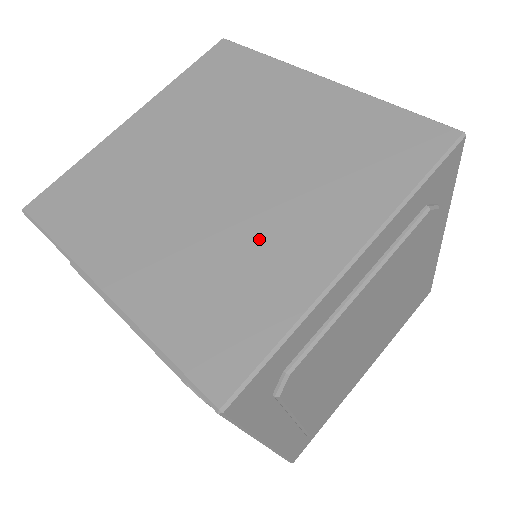
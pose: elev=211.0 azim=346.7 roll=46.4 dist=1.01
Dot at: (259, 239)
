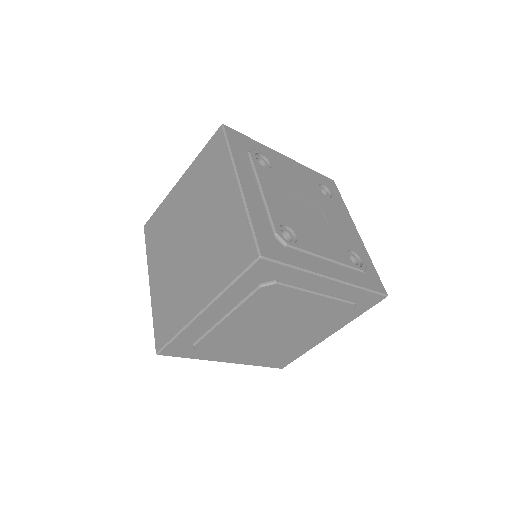
Dot at: (185, 284)
